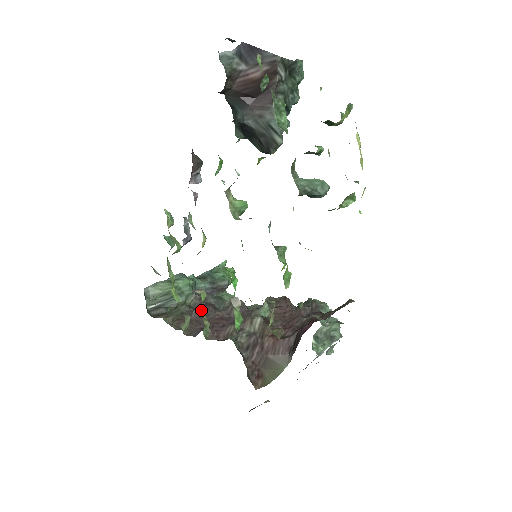
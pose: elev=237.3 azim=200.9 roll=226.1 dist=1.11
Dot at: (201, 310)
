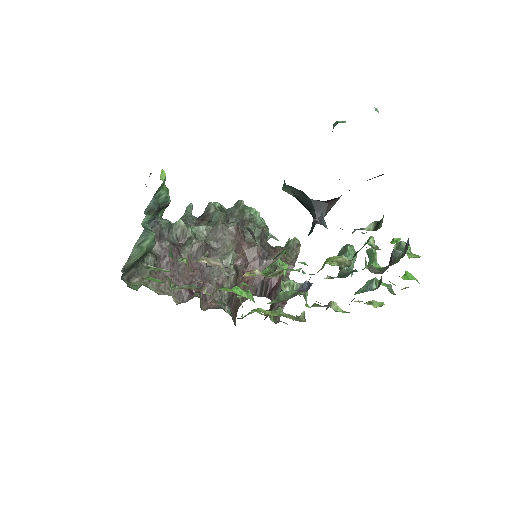
Dot at: (171, 262)
